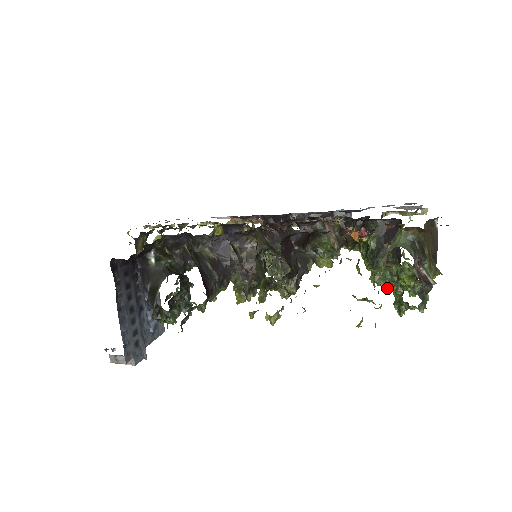
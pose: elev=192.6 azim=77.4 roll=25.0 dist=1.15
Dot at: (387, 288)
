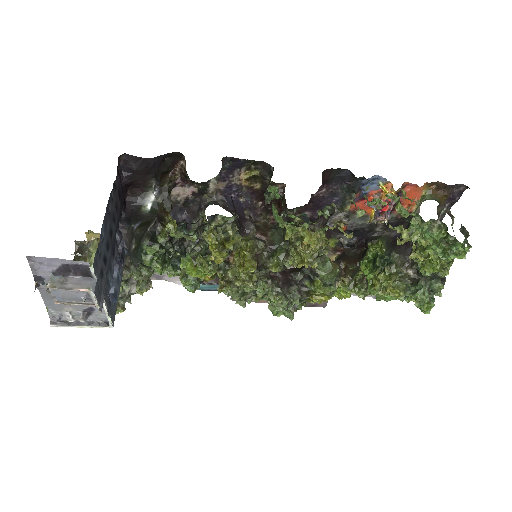
Dot at: (402, 295)
